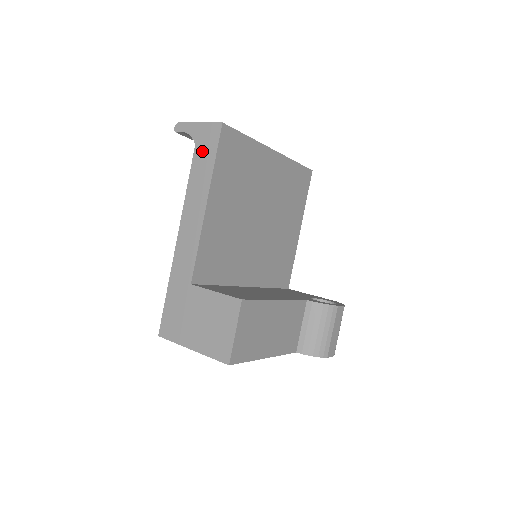
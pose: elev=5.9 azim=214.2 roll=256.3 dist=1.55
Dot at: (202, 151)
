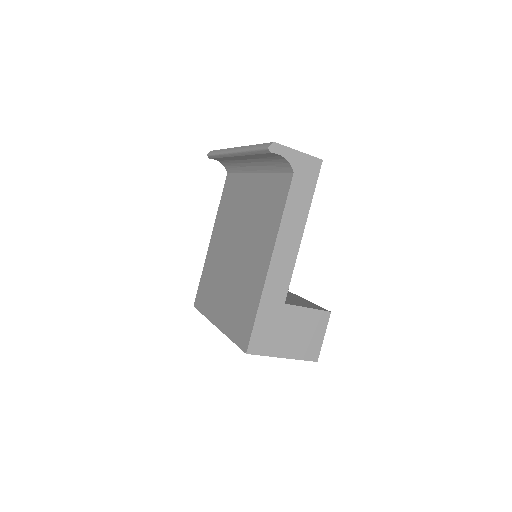
Dot at: (301, 181)
